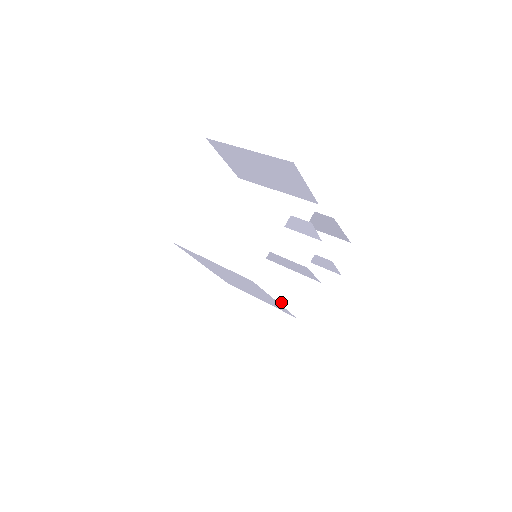
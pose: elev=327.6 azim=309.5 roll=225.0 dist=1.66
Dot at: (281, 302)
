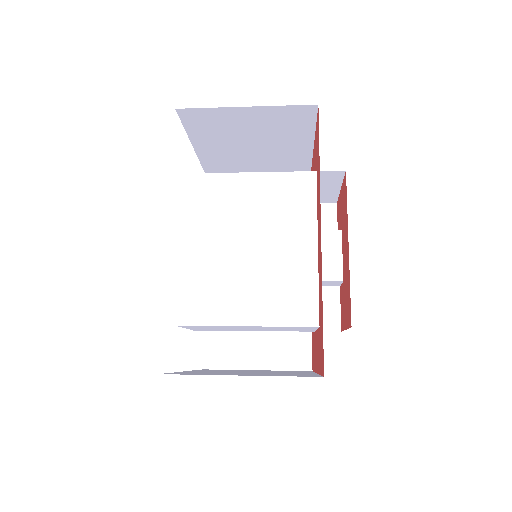
Dot at: (282, 327)
